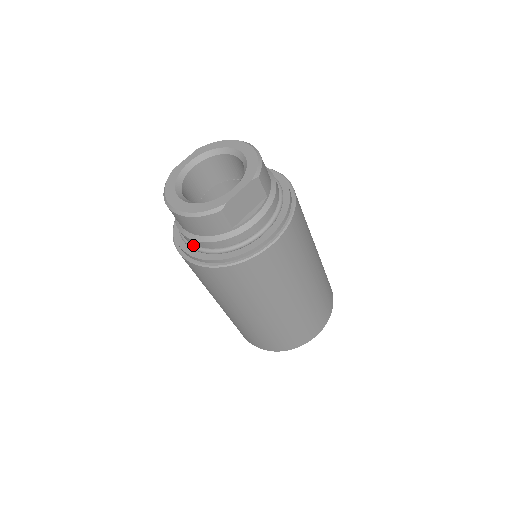
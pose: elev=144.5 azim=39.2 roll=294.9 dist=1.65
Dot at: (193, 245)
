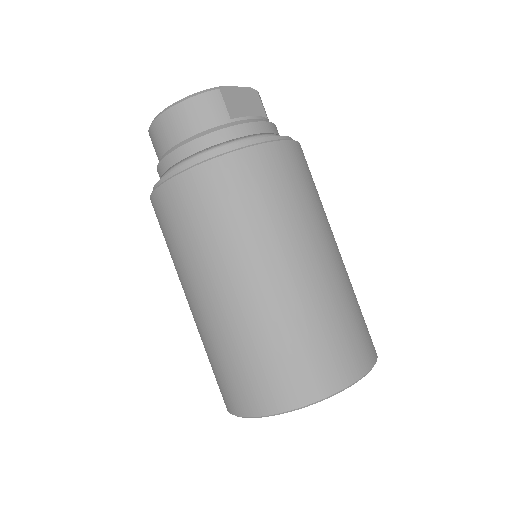
Dot at: (179, 163)
